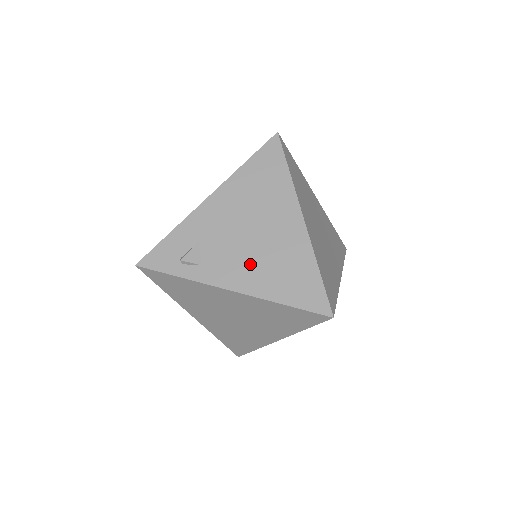
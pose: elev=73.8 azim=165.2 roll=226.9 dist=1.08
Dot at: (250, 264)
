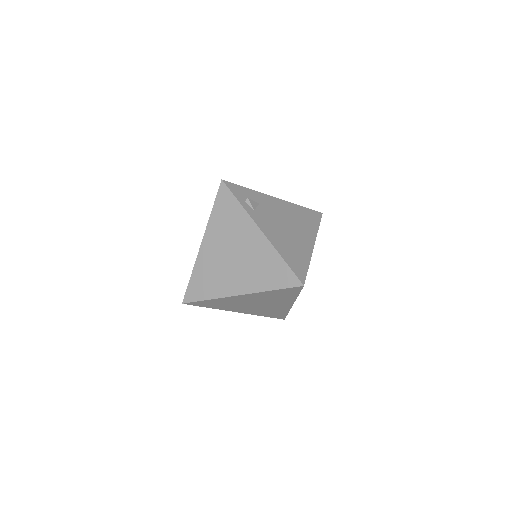
Dot at: (278, 233)
